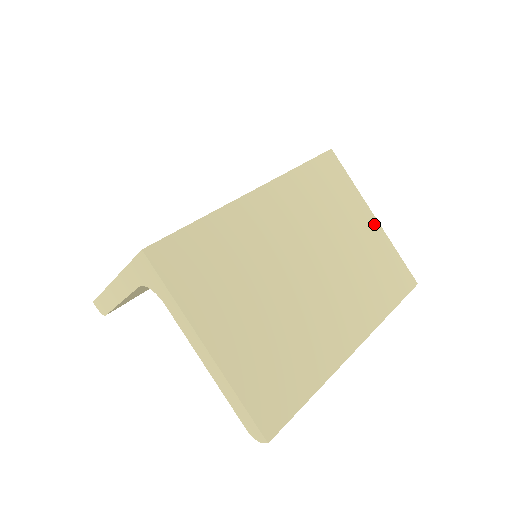
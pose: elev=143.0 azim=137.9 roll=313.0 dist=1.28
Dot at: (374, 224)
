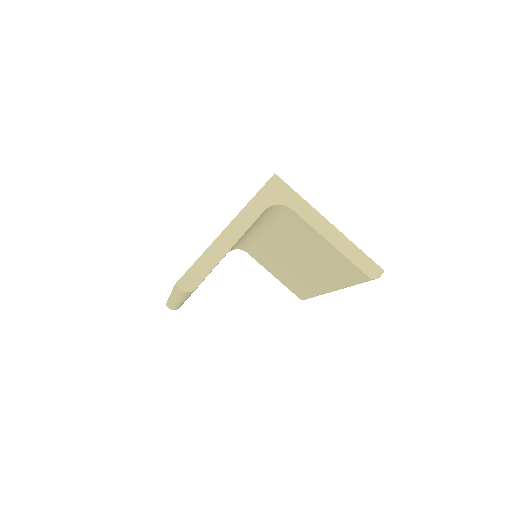
Dot at: occluded
